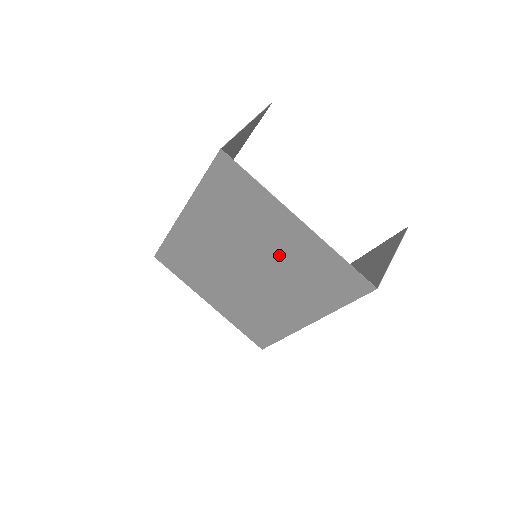
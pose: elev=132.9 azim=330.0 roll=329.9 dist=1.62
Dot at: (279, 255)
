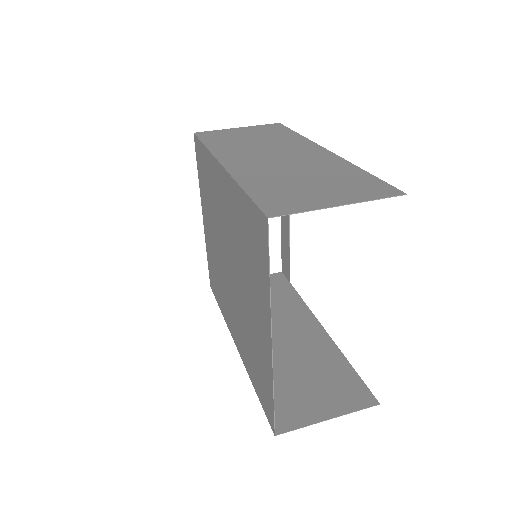
Dot at: (248, 311)
